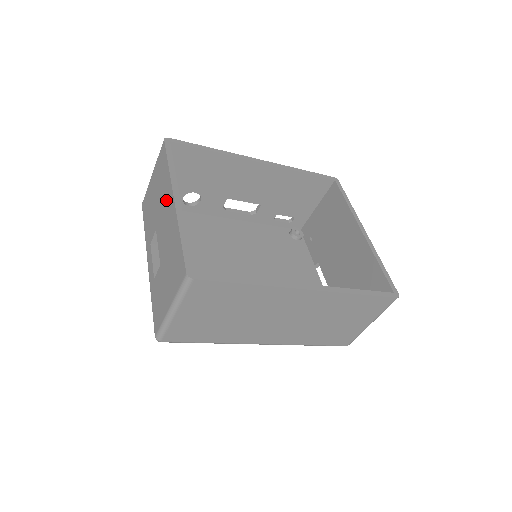
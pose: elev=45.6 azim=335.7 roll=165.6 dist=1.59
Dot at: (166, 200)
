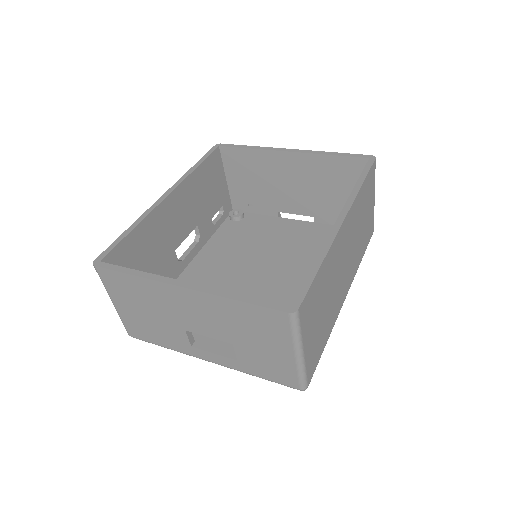
Dot at: (171, 299)
